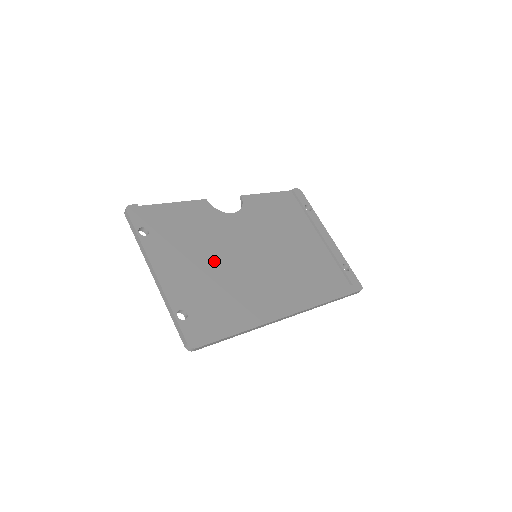
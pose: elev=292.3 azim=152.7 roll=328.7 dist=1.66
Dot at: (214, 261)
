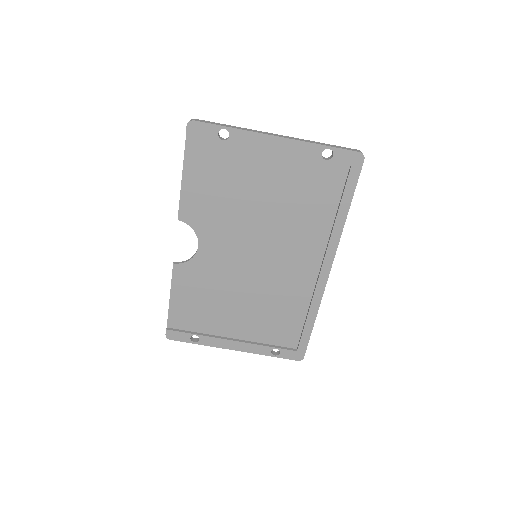
Dot at: (243, 300)
